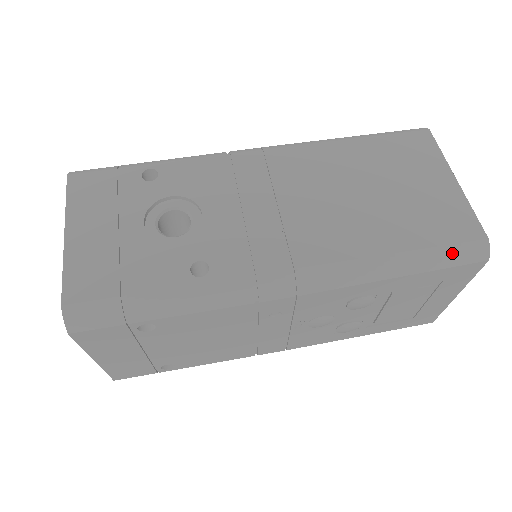
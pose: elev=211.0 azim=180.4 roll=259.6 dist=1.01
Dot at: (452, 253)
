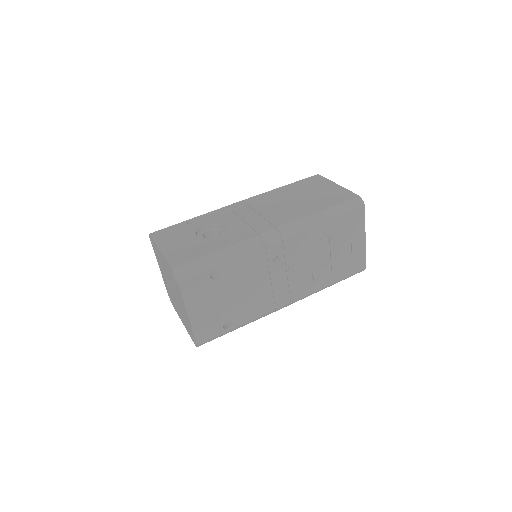
Dot at: (346, 205)
